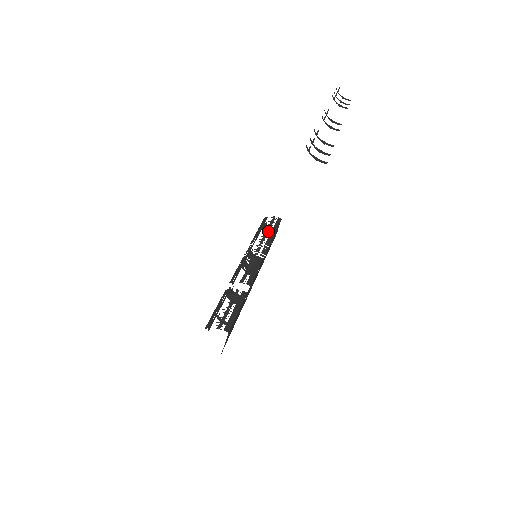
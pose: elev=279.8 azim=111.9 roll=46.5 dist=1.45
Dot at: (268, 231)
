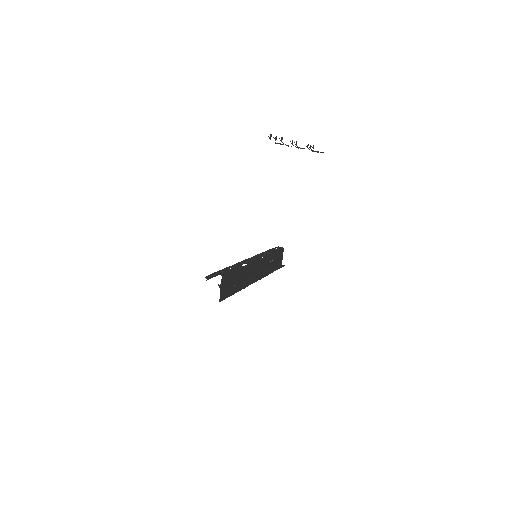
Dot at: (270, 250)
